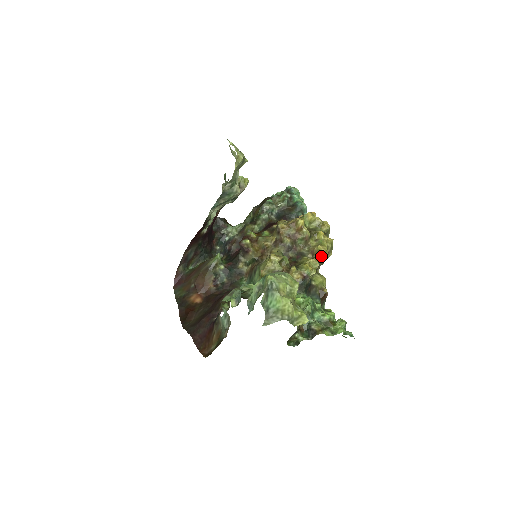
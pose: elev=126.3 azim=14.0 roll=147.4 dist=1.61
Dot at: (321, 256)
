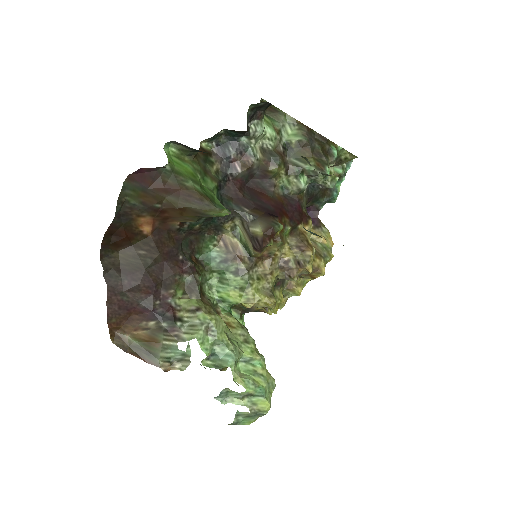
Dot at: (291, 296)
